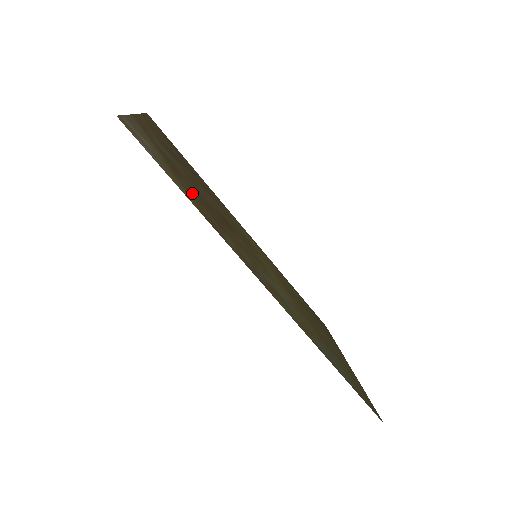
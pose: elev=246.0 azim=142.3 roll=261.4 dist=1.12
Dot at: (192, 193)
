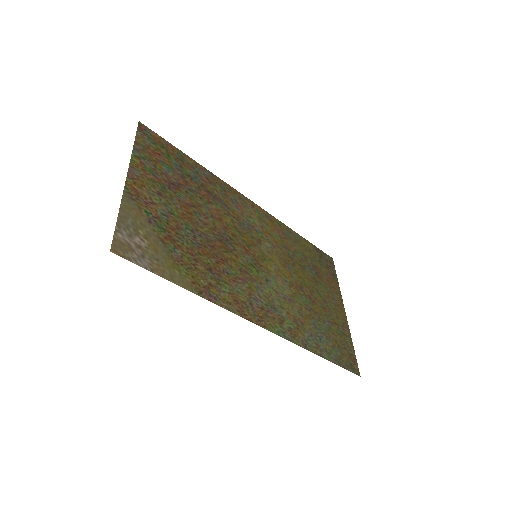
Dot at: (188, 257)
